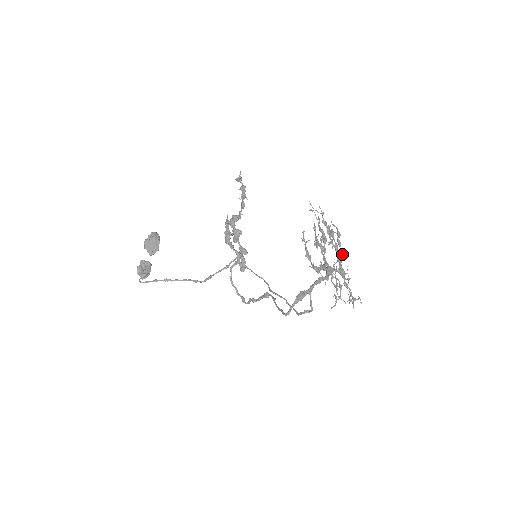
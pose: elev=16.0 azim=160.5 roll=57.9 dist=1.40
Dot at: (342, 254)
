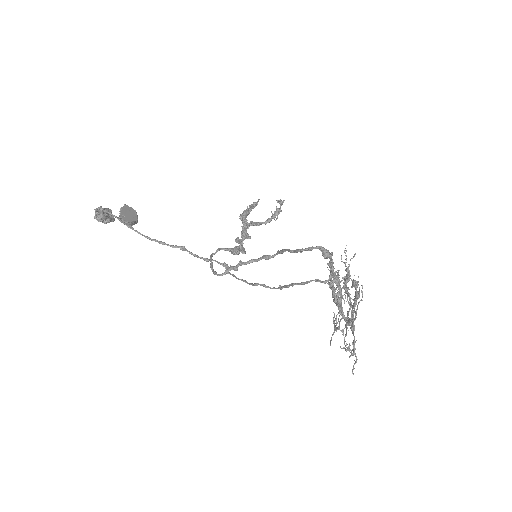
Dot at: occluded
